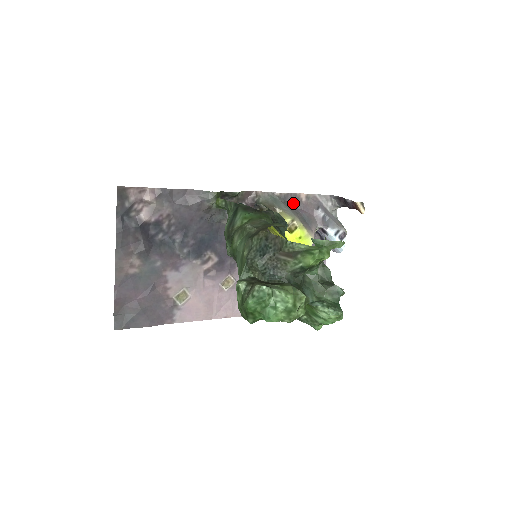
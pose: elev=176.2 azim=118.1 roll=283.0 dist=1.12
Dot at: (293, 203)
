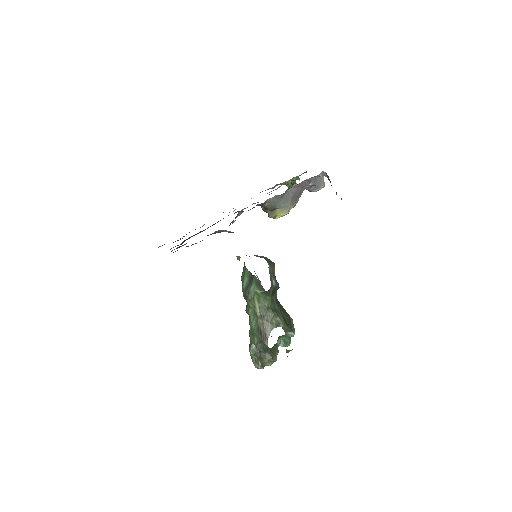
Dot at: (291, 187)
